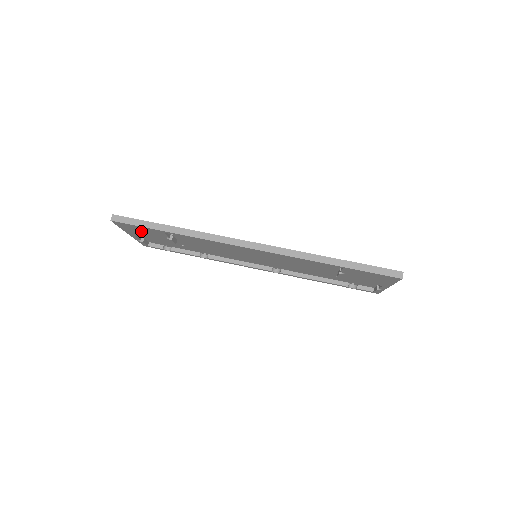
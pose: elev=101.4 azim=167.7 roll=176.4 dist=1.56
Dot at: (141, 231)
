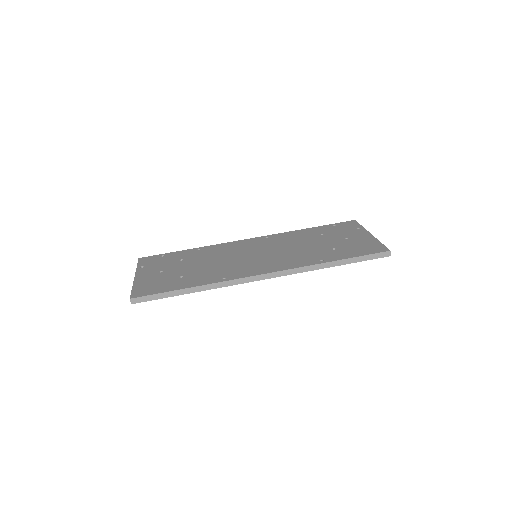
Dot at: occluded
